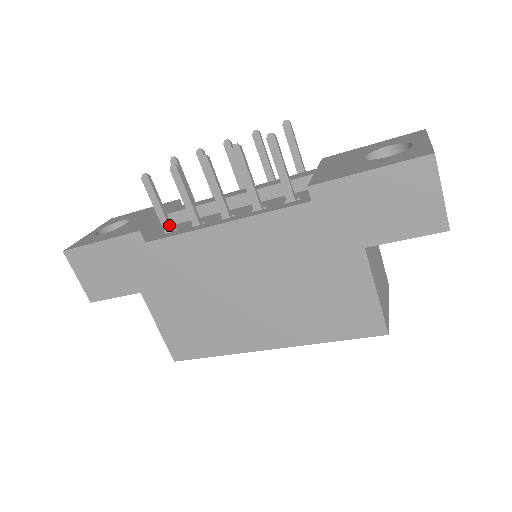
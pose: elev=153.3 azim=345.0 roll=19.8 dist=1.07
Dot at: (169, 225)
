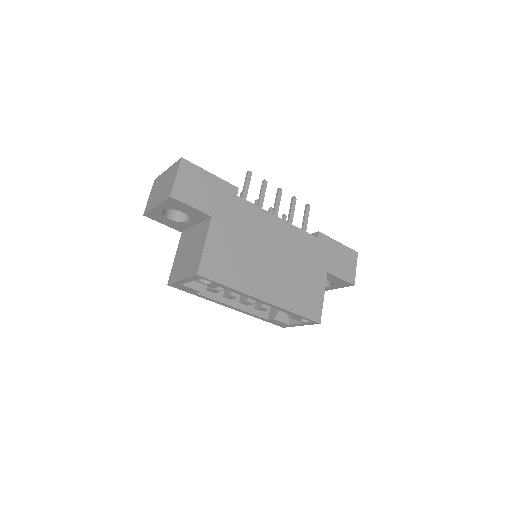
Dot at: occluded
